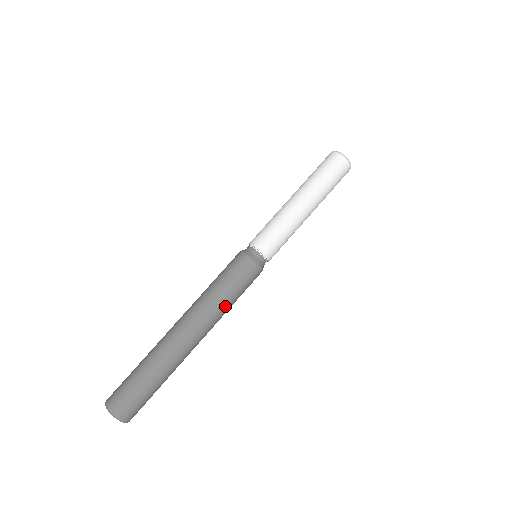
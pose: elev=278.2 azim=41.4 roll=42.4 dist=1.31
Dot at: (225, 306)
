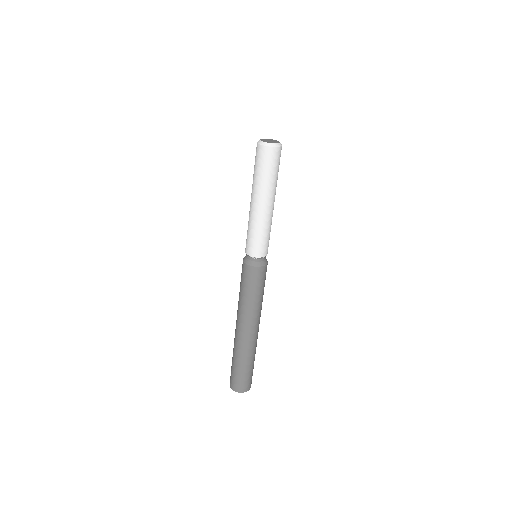
Dot at: (252, 304)
